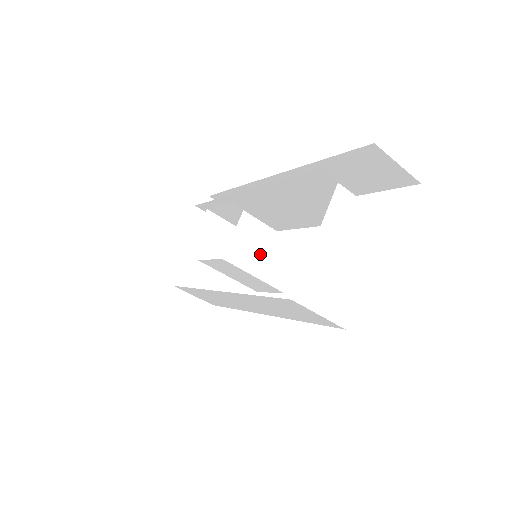
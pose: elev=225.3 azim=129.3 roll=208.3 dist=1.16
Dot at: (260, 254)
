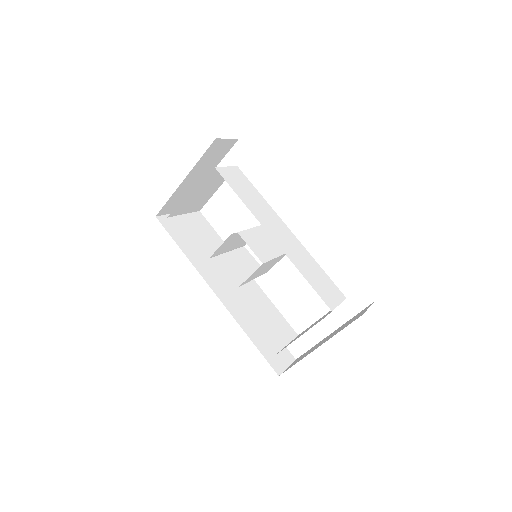
Dot at: occluded
